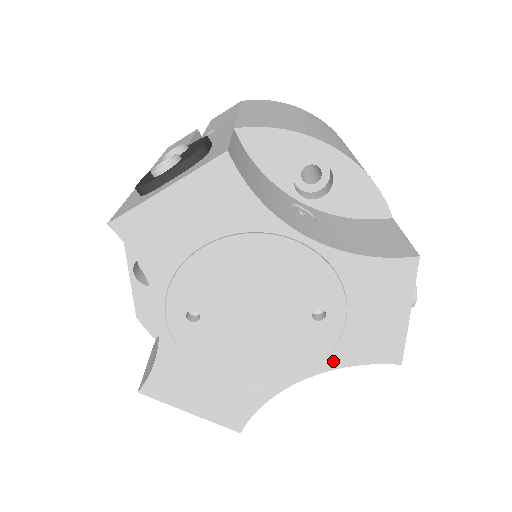
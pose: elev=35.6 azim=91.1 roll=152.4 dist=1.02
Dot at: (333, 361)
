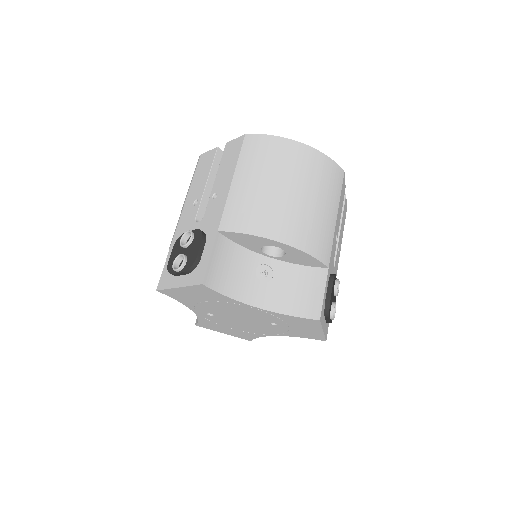
Dot at: (288, 335)
